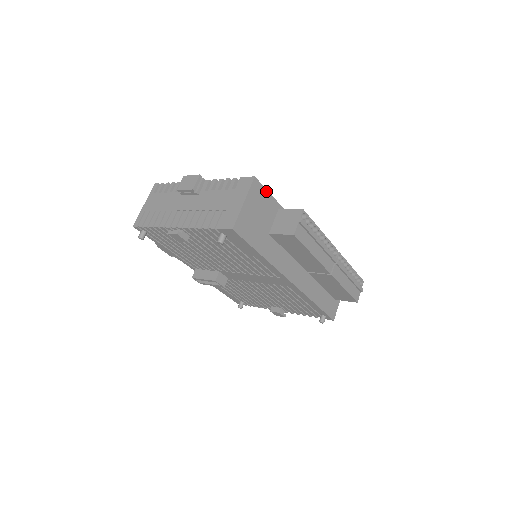
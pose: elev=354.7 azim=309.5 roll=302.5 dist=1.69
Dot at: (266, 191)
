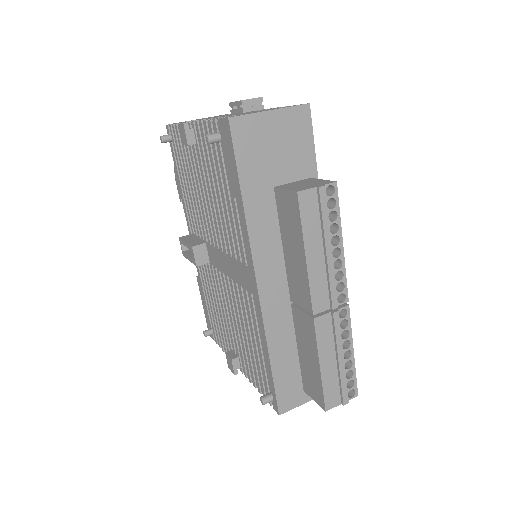
Dot at: (311, 138)
